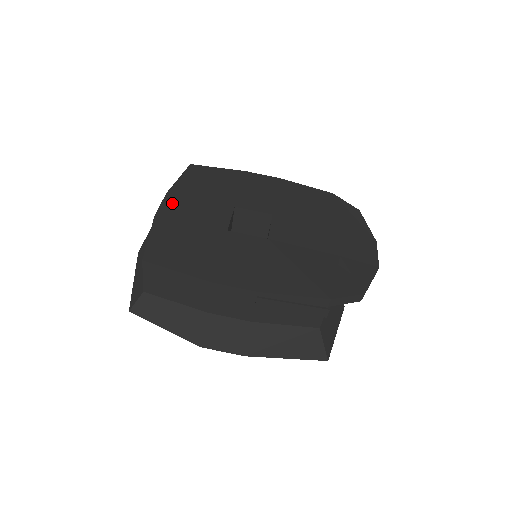
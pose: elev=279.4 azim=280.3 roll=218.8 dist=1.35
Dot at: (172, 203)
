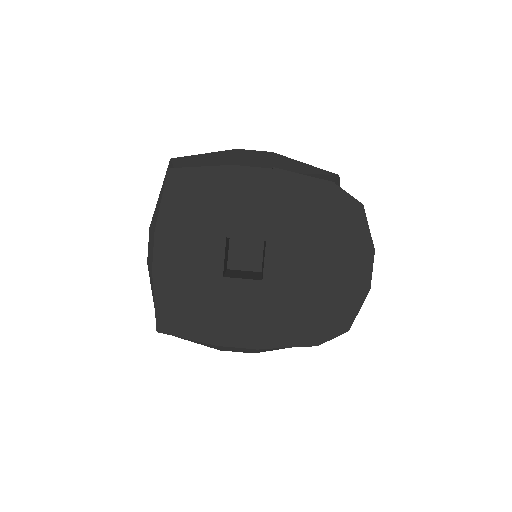
Dot at: (164, 247)
